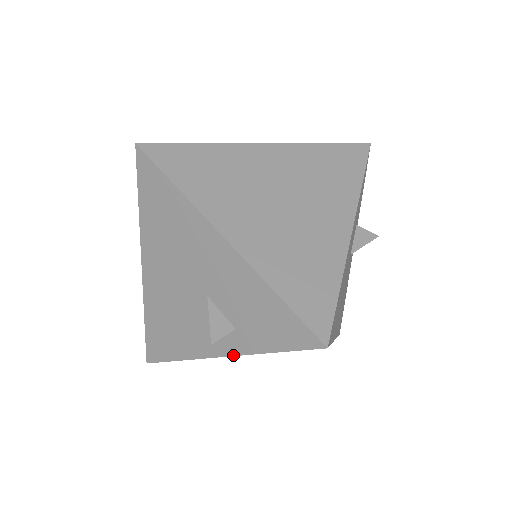
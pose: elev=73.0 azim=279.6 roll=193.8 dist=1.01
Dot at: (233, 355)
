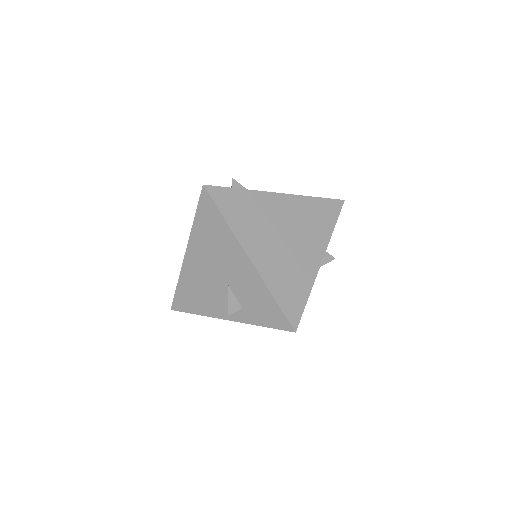
Dot at: (236, 321)
